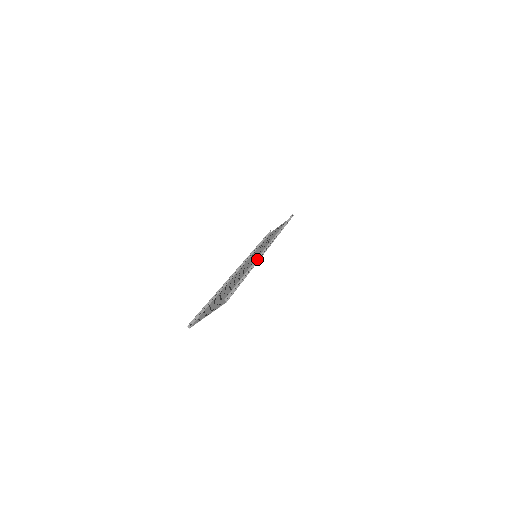
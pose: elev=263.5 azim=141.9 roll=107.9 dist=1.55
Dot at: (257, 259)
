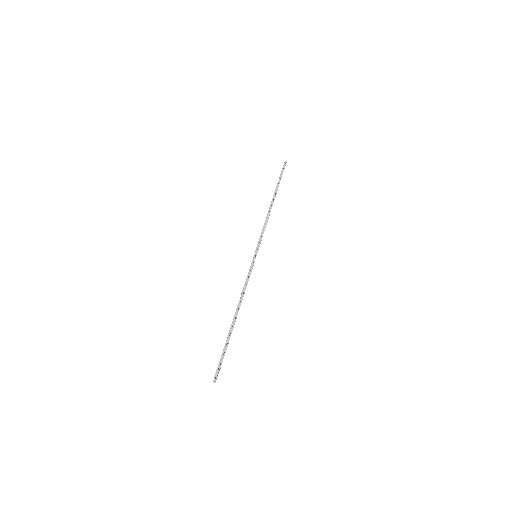
Dot at: (246, 282)
